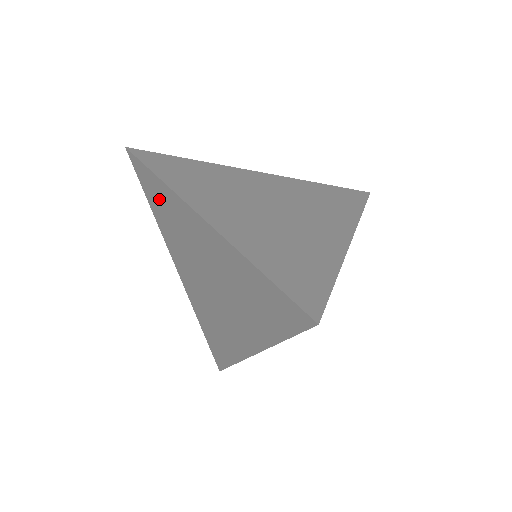
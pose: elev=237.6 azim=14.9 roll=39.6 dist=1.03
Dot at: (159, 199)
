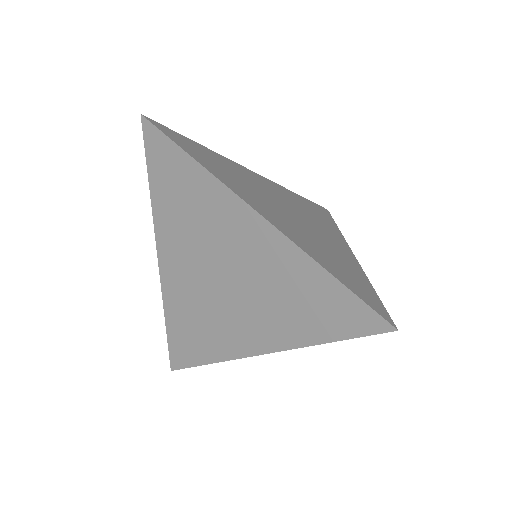
Dot at: (178, 181)
